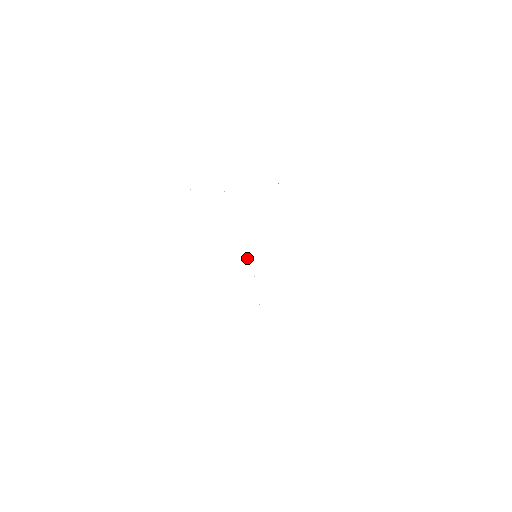
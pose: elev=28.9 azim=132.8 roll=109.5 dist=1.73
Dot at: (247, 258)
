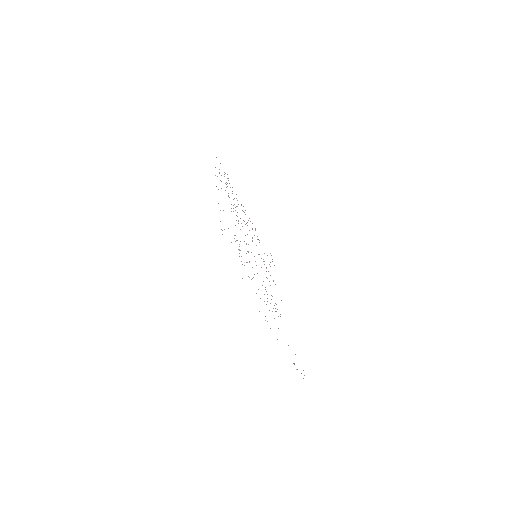
Dot at: occluded
